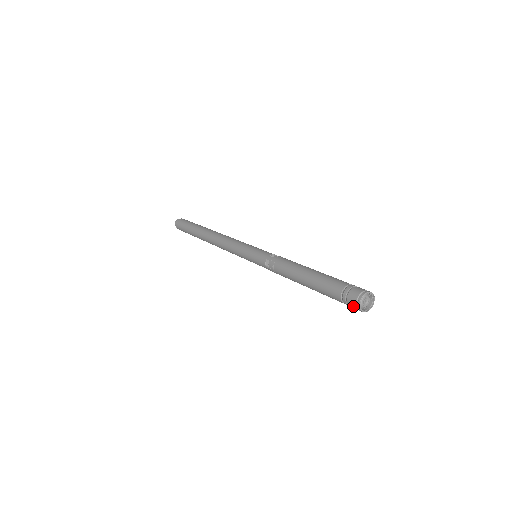
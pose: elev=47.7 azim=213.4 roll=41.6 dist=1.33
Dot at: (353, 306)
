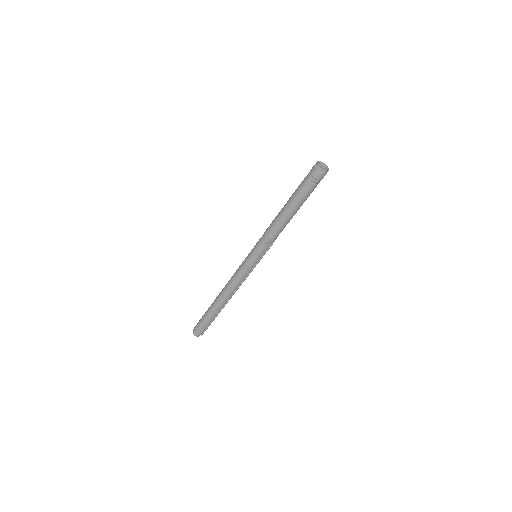
Dot at: (315, 172)
